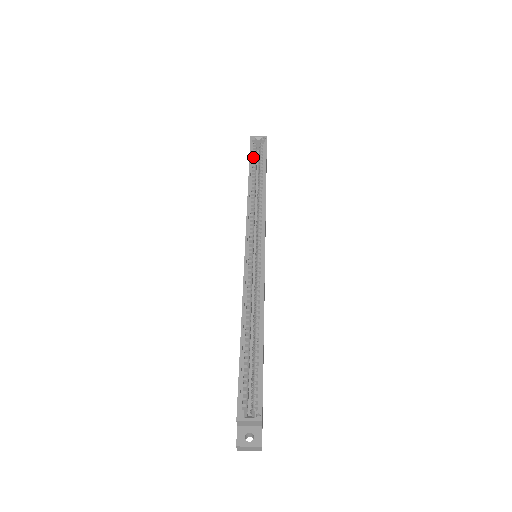
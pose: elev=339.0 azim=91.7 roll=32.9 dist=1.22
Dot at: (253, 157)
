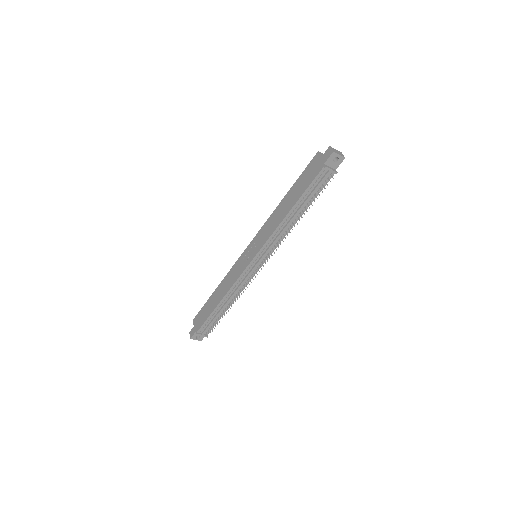
Dot at: occluded
